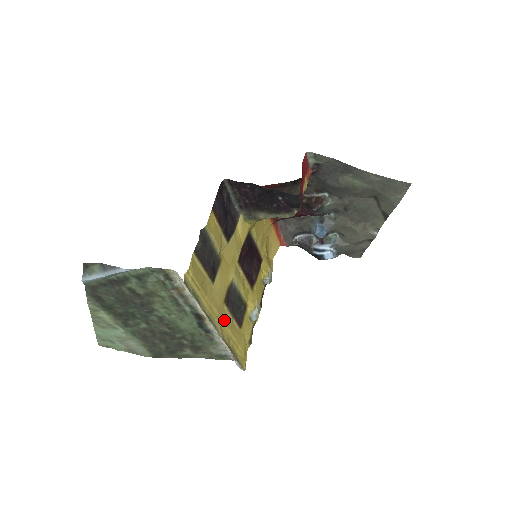
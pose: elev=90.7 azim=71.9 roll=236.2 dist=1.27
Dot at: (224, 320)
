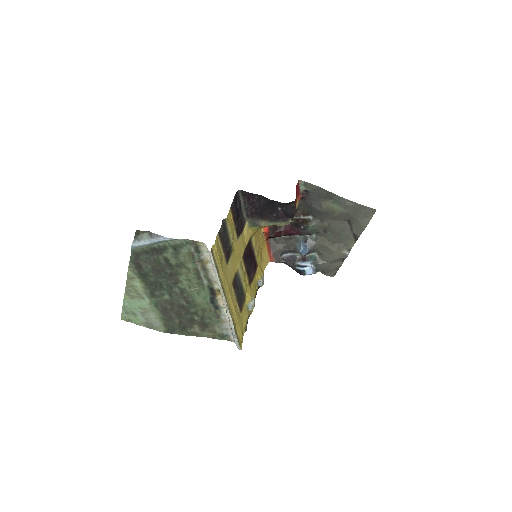
Dot at: (231, 298)
